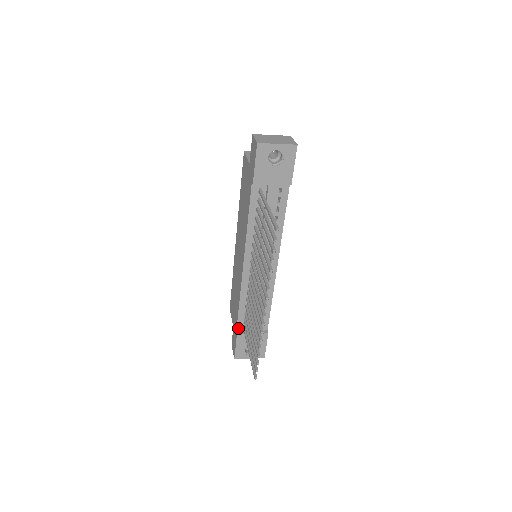
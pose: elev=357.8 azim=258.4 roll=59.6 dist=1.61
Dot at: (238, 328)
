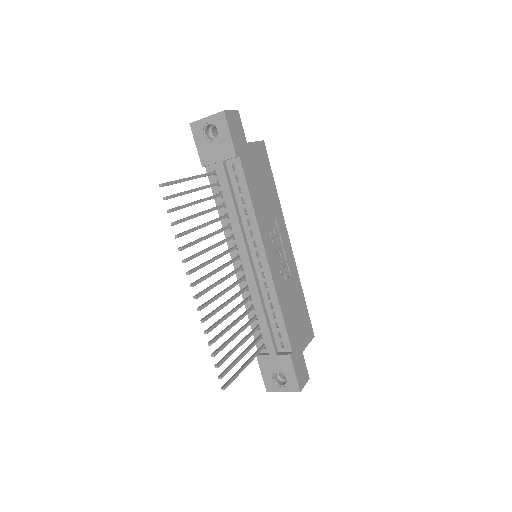
Dot at: occluded
